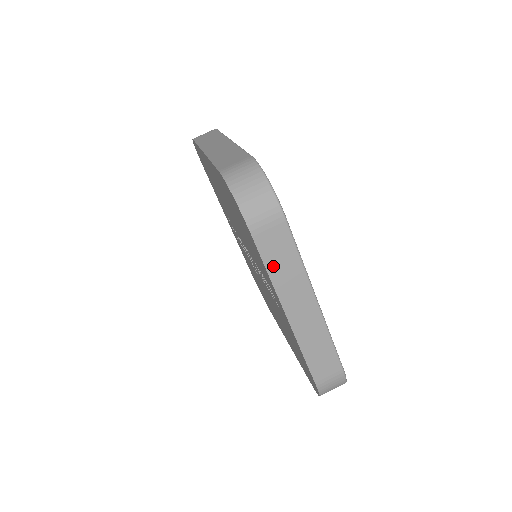
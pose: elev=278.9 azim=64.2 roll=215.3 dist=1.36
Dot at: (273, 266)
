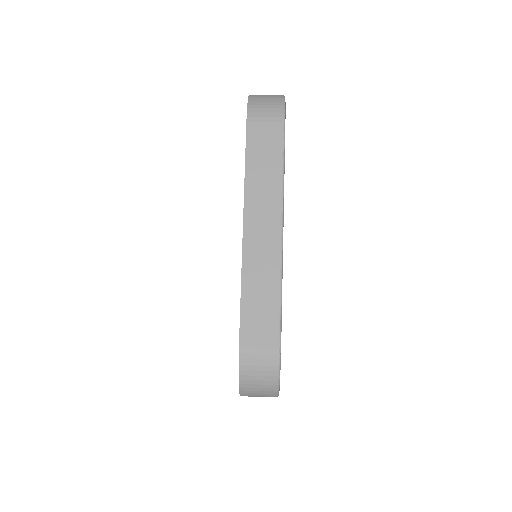
Dot at: (253, 165)
